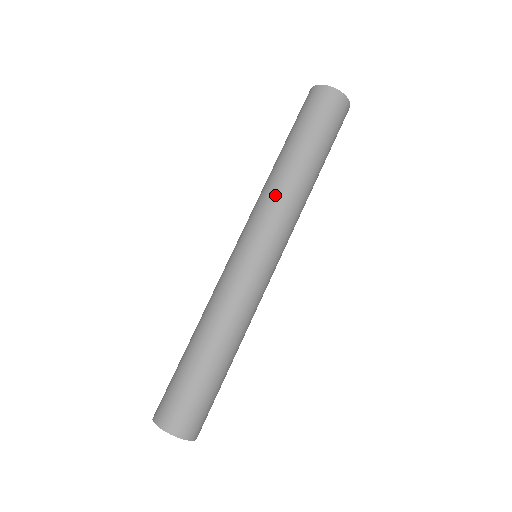
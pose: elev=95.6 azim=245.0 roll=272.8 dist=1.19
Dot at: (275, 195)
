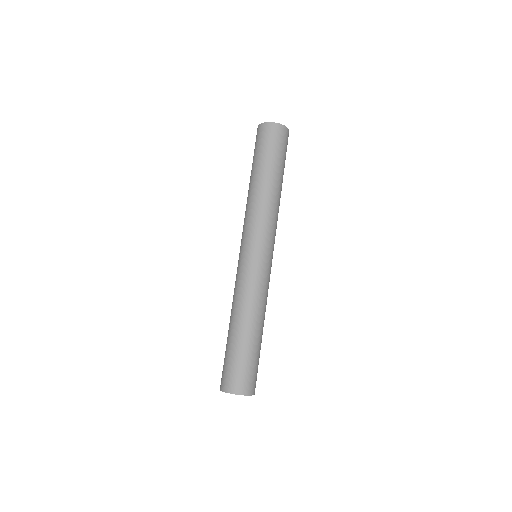
Dot at: (259, 210)
